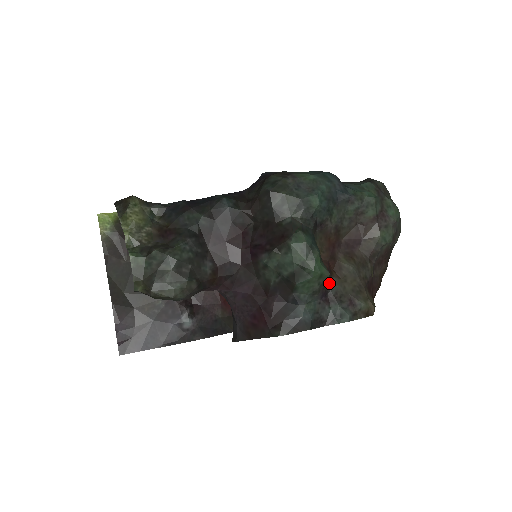
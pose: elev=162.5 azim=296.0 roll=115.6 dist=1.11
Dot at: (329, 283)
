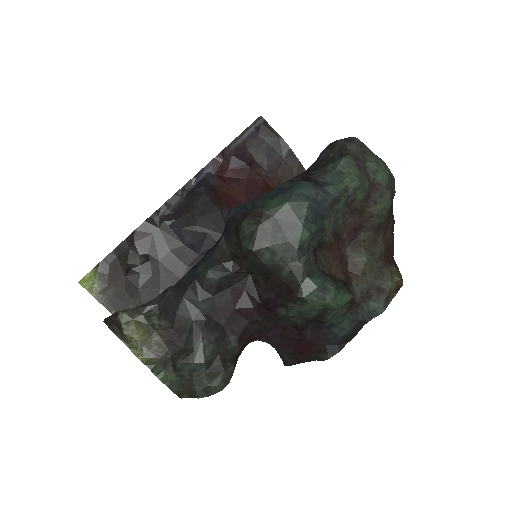
Dot at: (352, 291)
